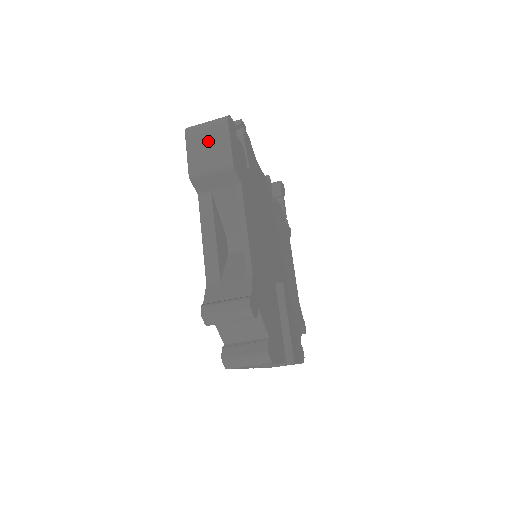
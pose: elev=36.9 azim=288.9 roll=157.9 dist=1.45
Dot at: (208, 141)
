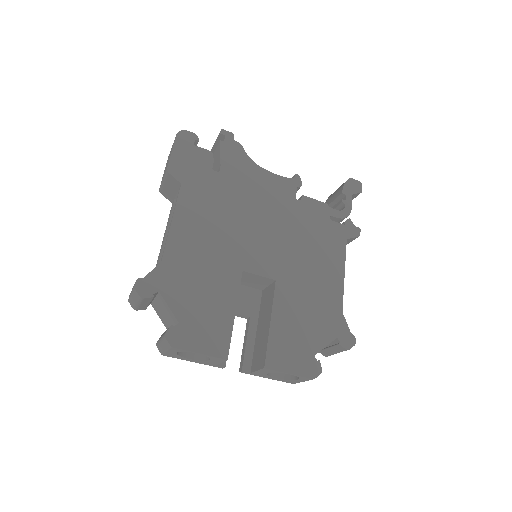
Dot at: occluded
